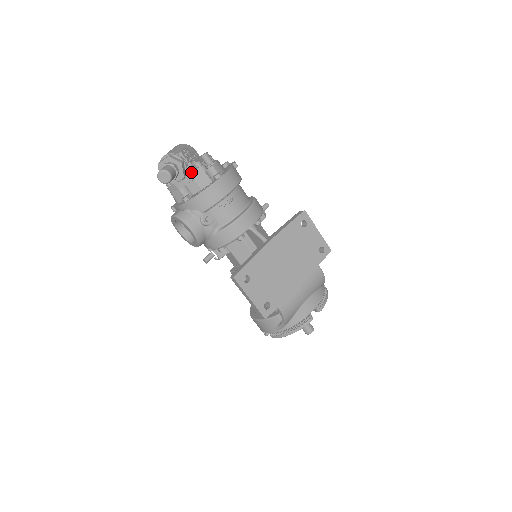
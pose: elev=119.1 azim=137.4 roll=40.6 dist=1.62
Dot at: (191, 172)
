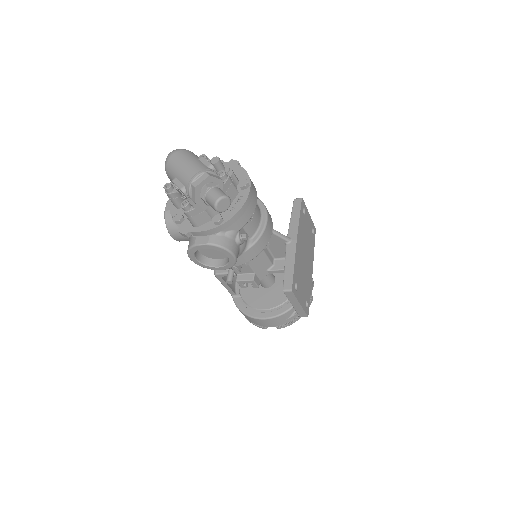
Dot at: occluded
